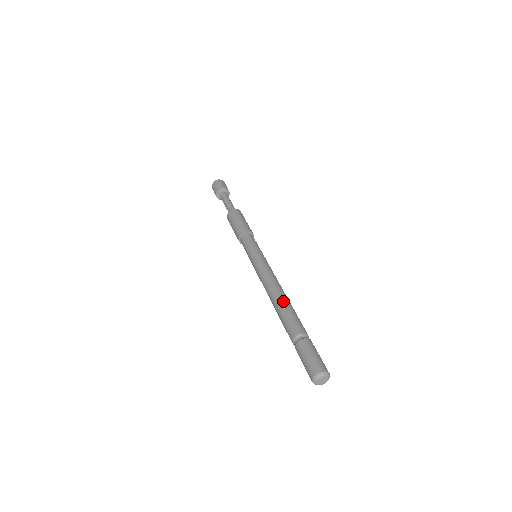
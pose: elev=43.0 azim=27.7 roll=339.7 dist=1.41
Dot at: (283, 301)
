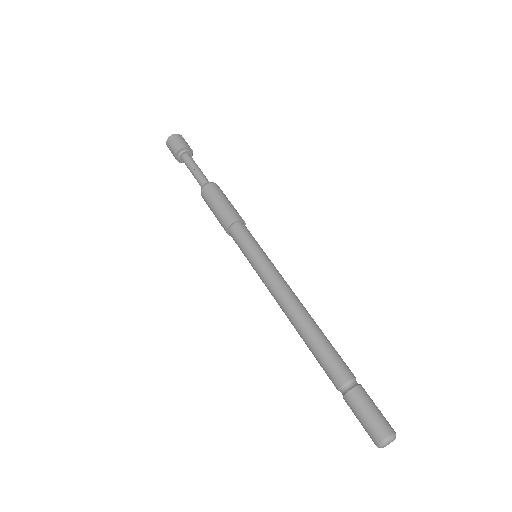
Dot at: (308, 334)
